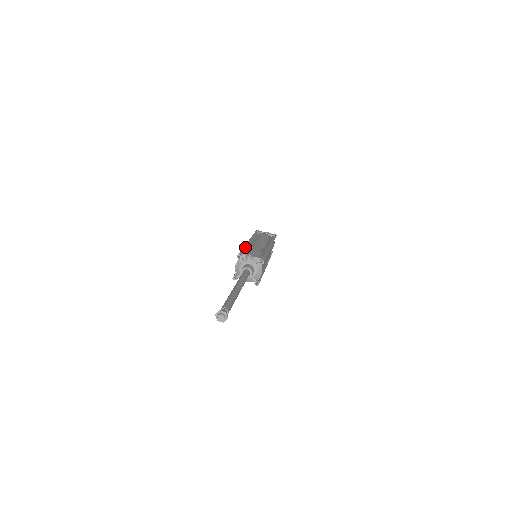
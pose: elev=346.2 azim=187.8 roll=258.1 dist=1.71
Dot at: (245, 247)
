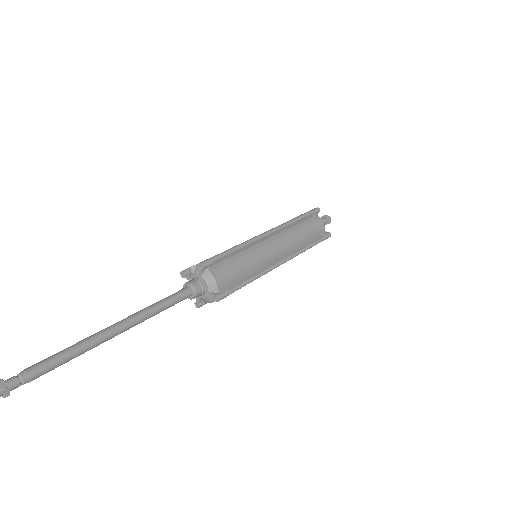
Dot at: occluded
